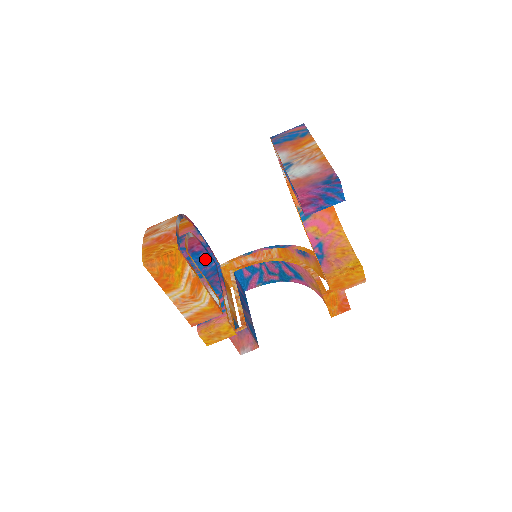
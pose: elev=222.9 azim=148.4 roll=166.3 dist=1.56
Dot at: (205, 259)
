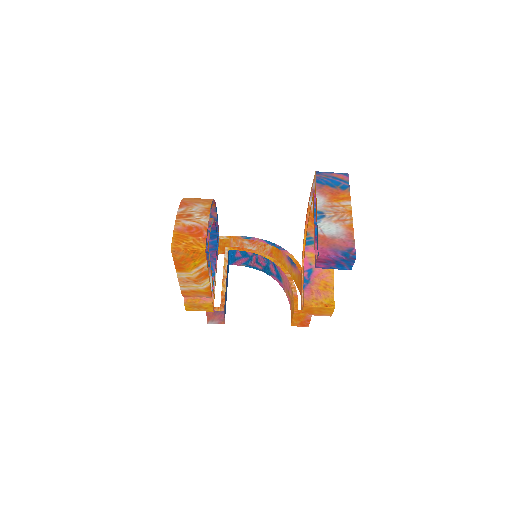
Dot at: (211, 233)
